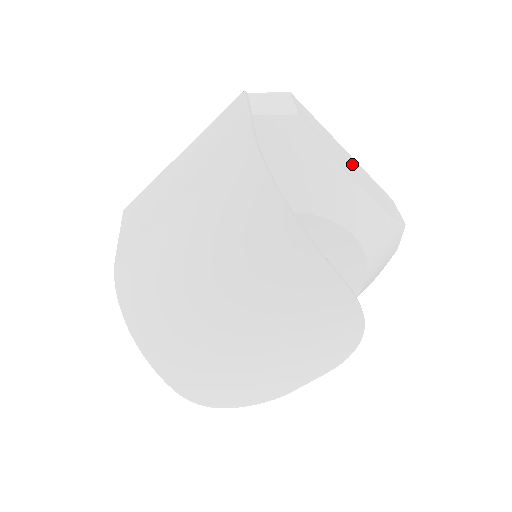
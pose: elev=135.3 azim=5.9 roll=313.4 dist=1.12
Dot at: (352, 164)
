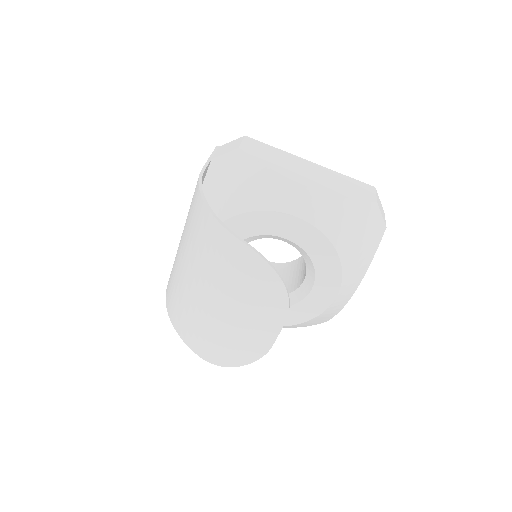
Dot at: (307, 168)
